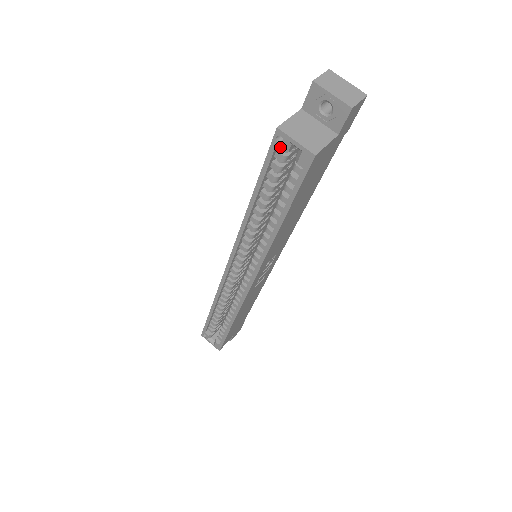
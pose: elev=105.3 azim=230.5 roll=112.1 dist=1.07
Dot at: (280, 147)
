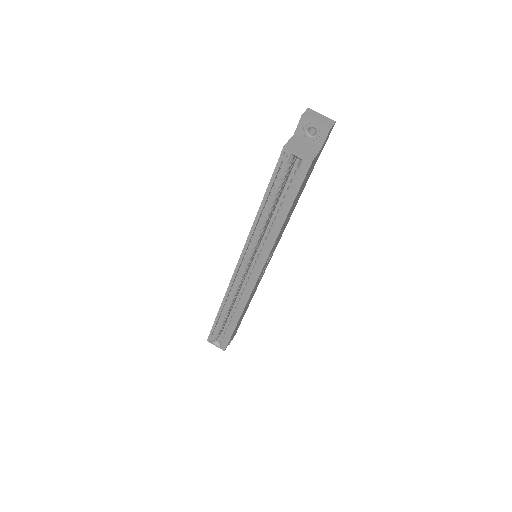
Dot at: (286, 160)
